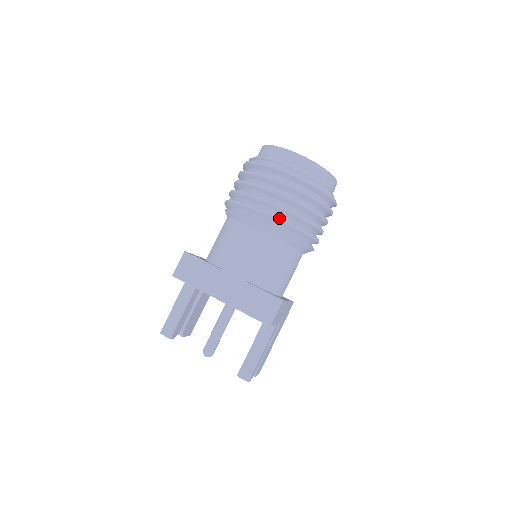
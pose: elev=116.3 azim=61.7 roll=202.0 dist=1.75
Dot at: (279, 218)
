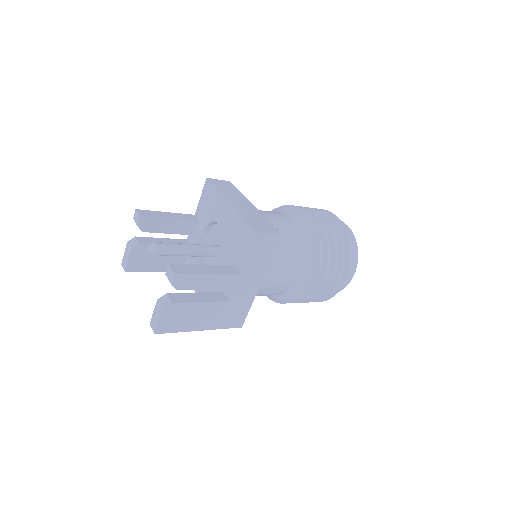
Dot at: (313, 221)
